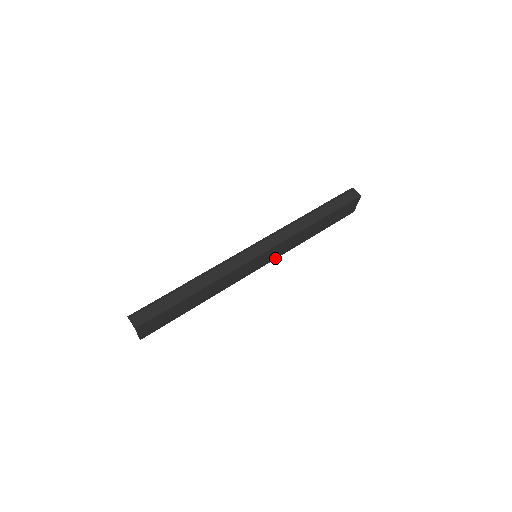
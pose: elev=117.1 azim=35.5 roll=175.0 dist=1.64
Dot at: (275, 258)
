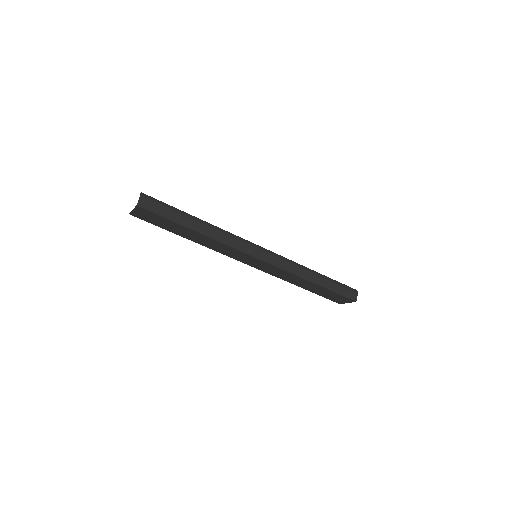
Dot at: (264, 271)
